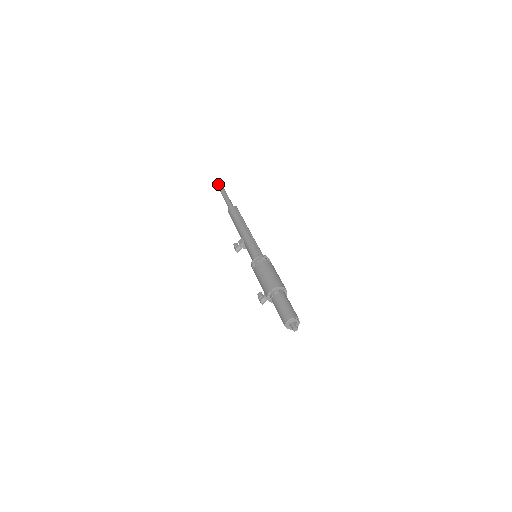
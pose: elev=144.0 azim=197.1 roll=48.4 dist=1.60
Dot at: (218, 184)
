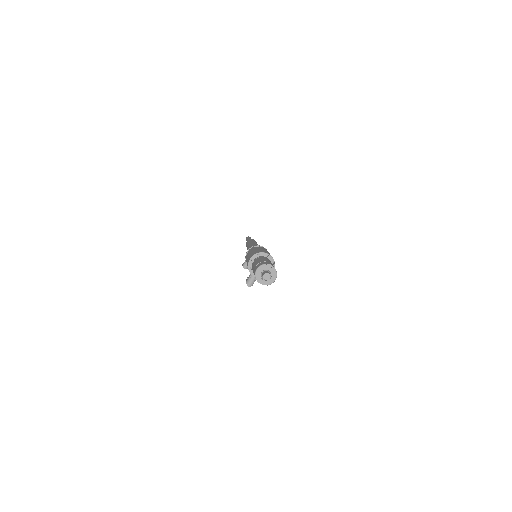
Dot at: (246, 238)
